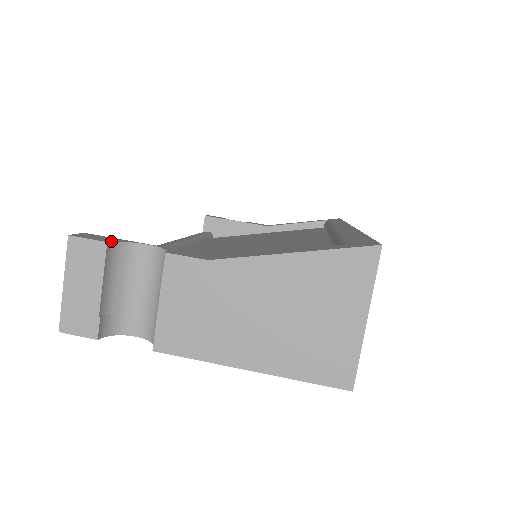
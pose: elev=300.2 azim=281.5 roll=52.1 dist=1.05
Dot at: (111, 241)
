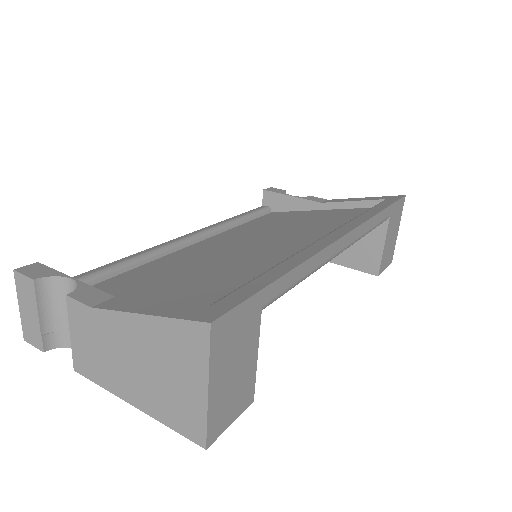
Dot at: (40, 277)
